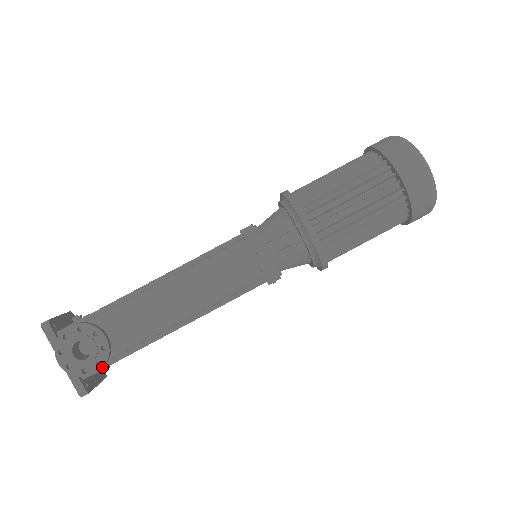
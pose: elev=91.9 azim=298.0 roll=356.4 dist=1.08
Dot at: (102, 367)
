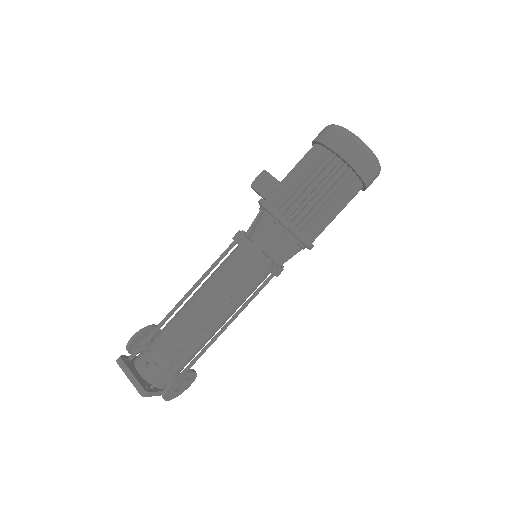
Dot at: occluded
